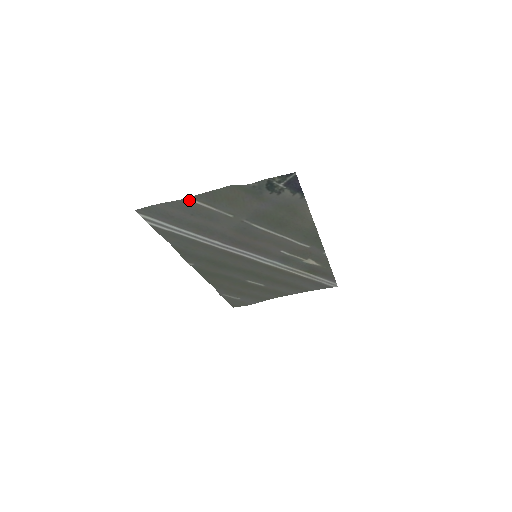
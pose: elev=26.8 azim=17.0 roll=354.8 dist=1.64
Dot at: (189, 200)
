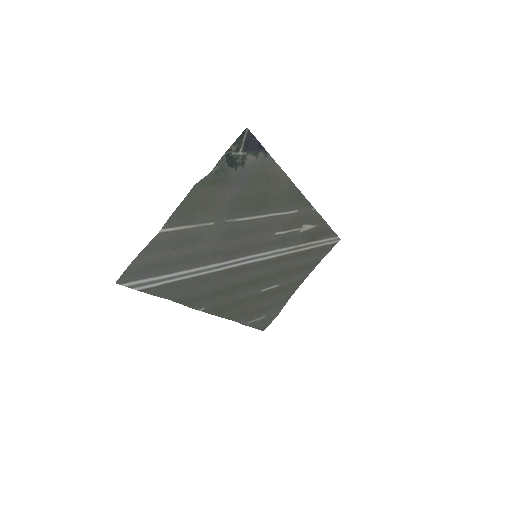
Dot at: (163, 232)
